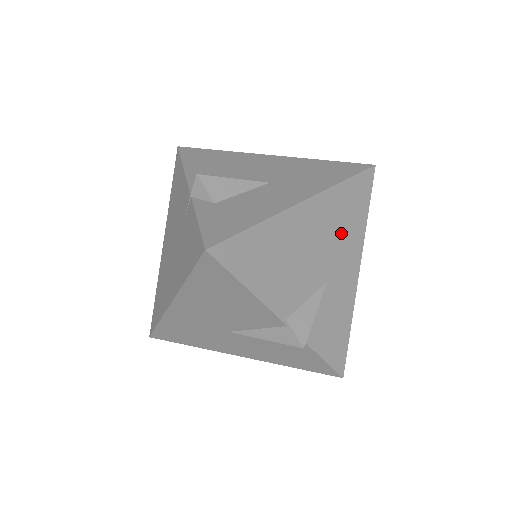
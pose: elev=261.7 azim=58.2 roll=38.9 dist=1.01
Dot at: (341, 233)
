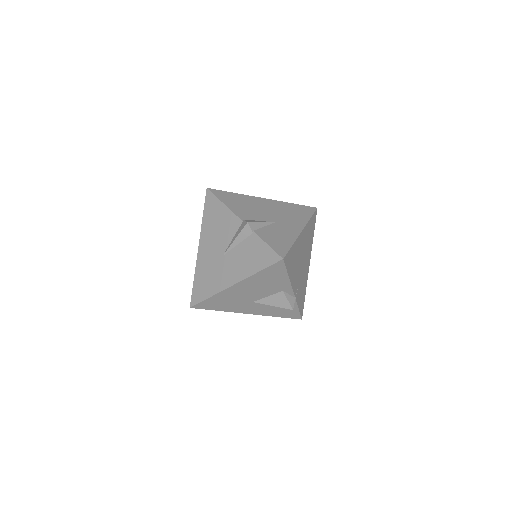
Dot at: (288, 215)
